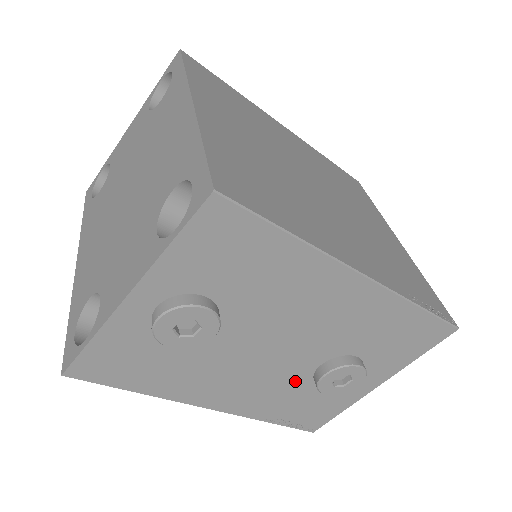
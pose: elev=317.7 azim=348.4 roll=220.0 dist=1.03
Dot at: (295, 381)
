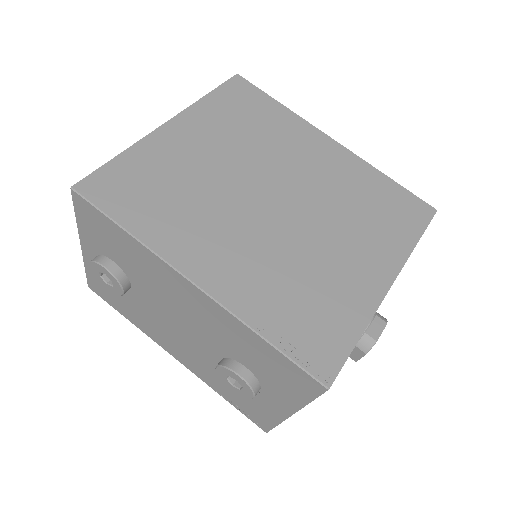
Dot at: (213, 365)
